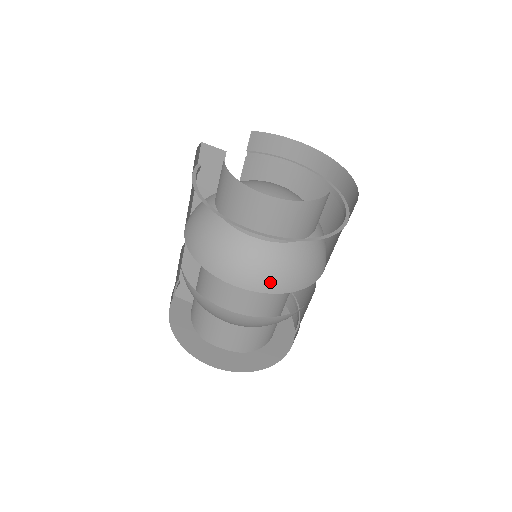
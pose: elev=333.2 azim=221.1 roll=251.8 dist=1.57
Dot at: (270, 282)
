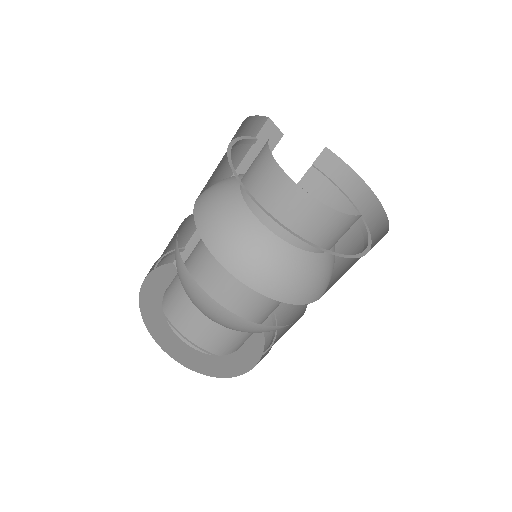
Dot at: (239, 262)
